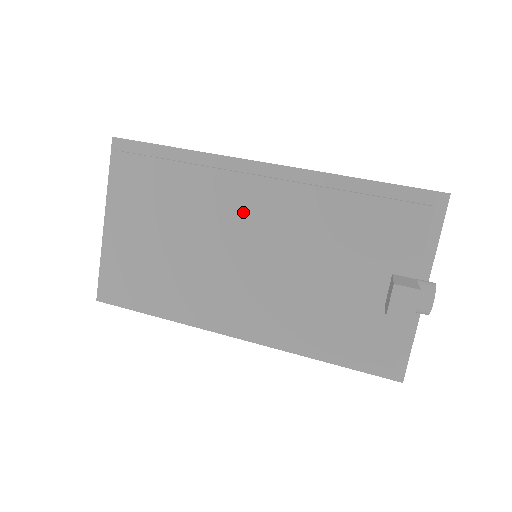
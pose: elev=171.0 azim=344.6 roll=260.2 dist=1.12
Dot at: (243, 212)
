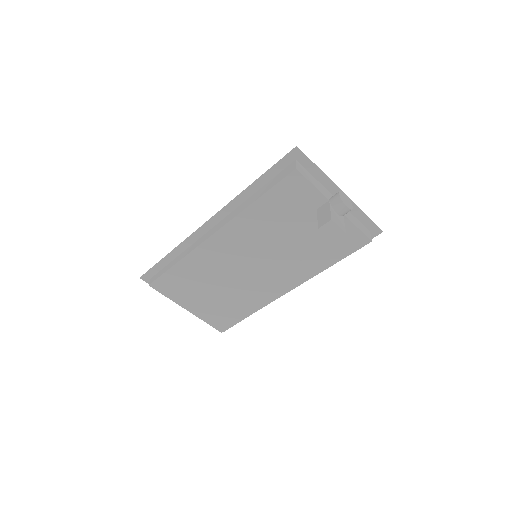
Dot at: (227, 252)
